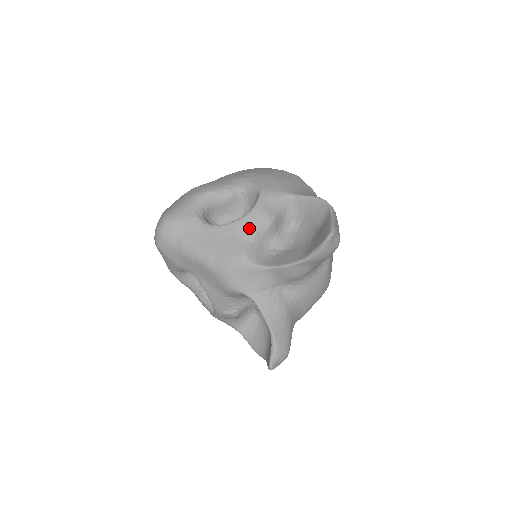
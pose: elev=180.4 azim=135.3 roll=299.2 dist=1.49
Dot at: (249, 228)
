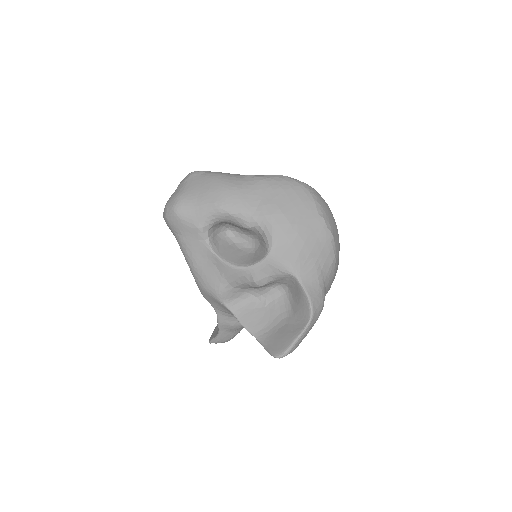
Dot at: (236, 278)
